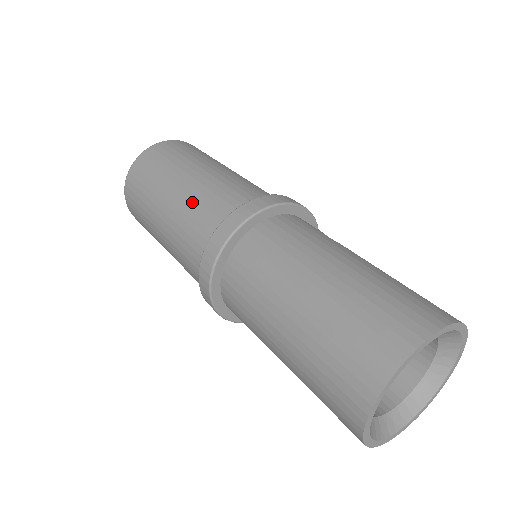
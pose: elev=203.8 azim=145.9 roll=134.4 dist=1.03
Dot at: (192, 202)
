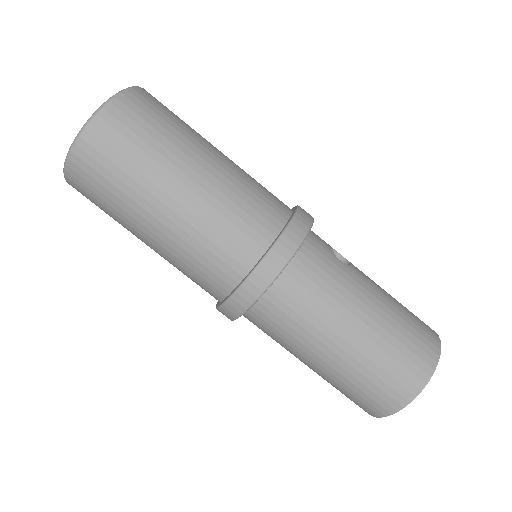
Dot at: (201, 229)
